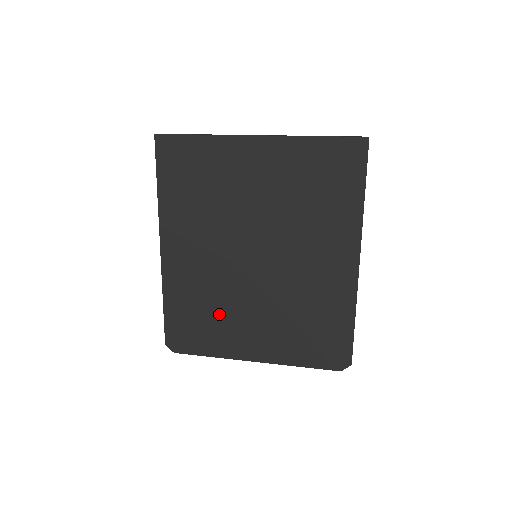
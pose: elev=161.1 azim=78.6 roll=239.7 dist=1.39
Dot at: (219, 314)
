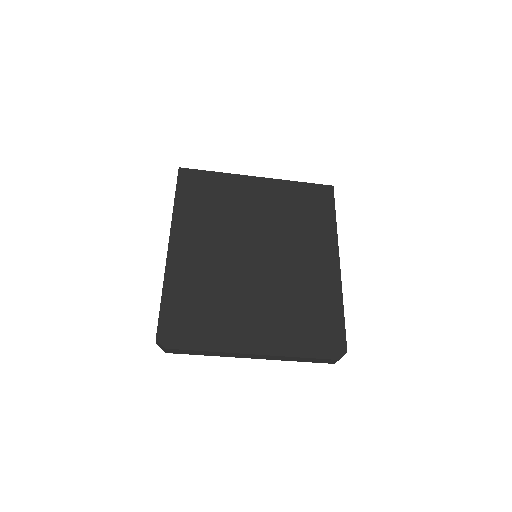
Dot at: (220, 305)
